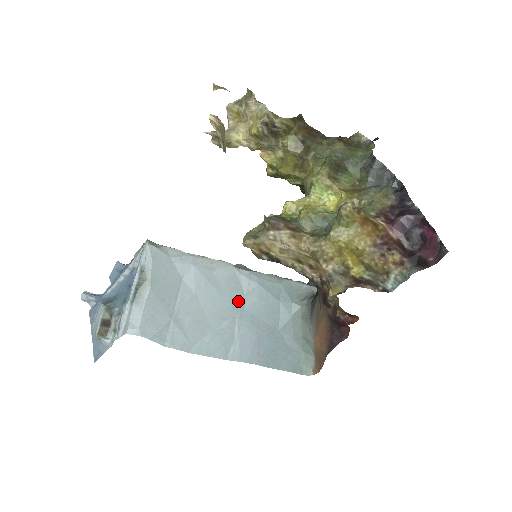
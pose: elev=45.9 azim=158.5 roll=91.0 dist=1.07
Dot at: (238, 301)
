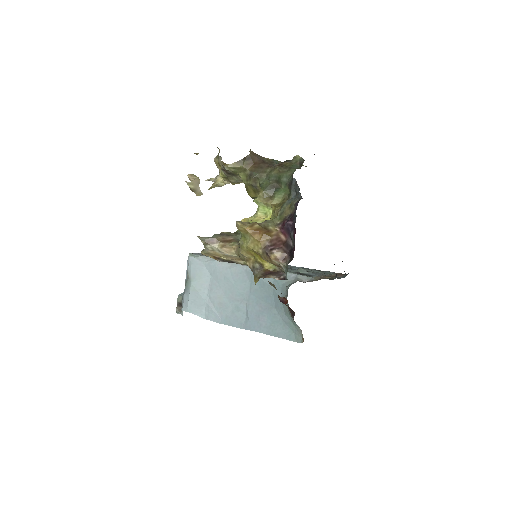
Dot at: (246, 288)
